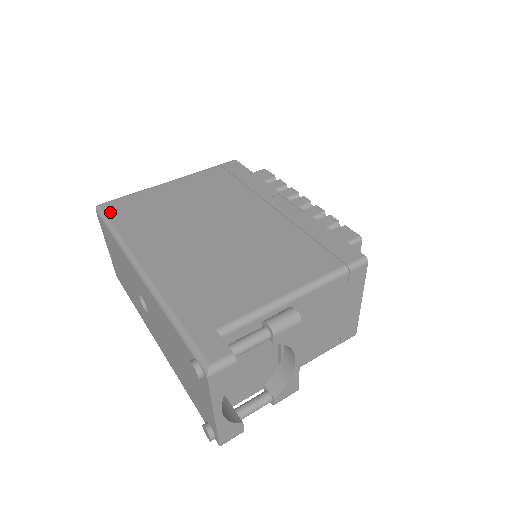
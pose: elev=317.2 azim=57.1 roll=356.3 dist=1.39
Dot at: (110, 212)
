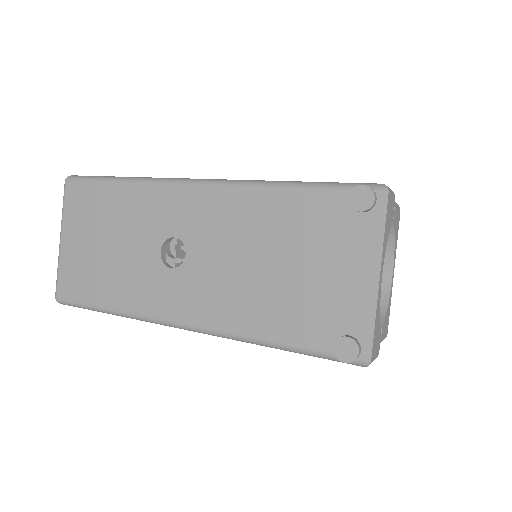
Dot at: occluded
